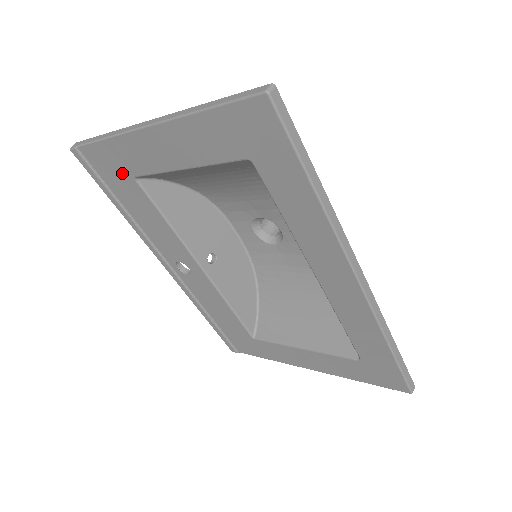
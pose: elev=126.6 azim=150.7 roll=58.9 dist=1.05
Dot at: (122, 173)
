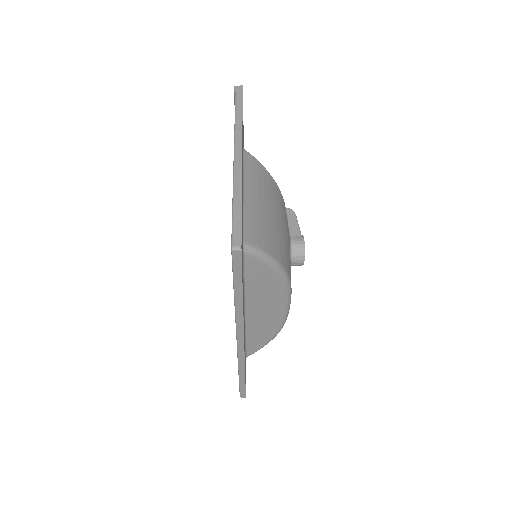
Dot at: occluded
